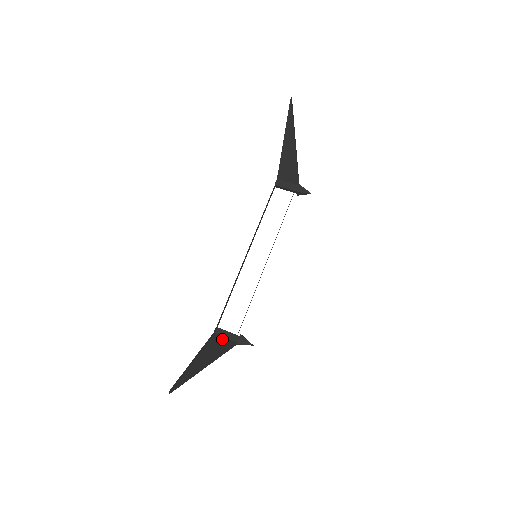
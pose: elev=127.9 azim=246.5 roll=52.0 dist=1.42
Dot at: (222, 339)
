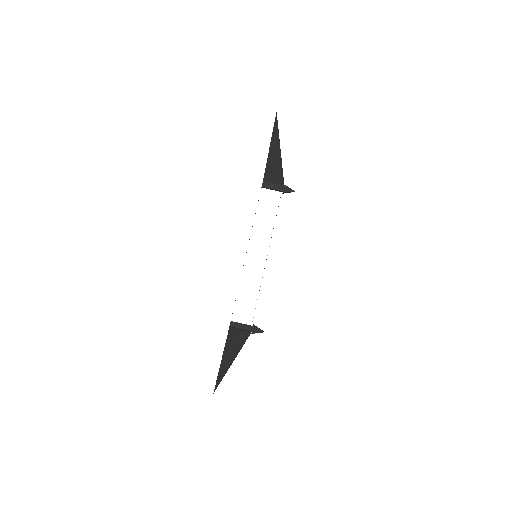
Dot at: (237, 331)
